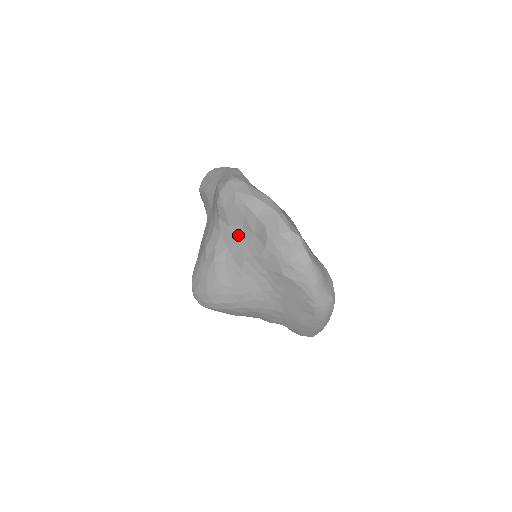
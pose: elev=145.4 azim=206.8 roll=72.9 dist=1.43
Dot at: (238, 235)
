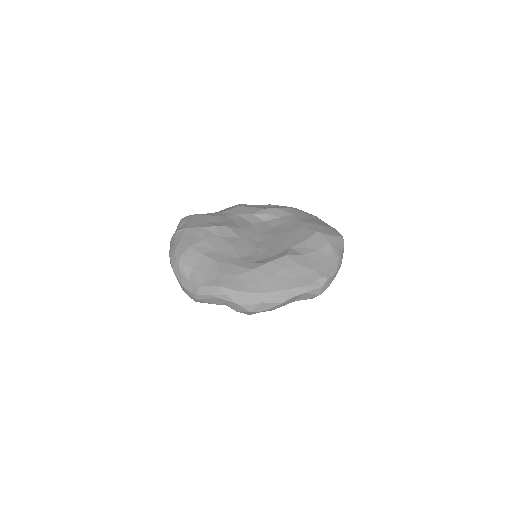
Dot at: occluded
